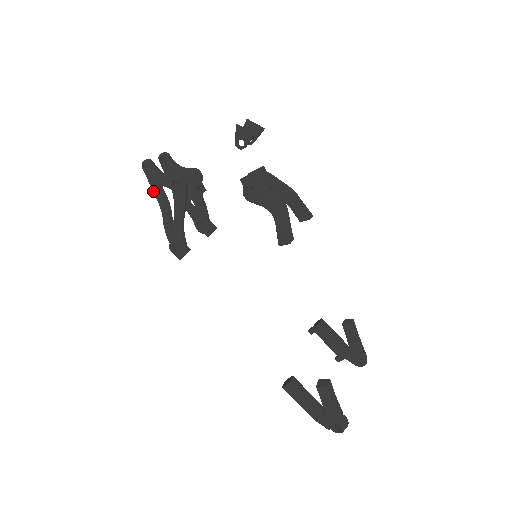
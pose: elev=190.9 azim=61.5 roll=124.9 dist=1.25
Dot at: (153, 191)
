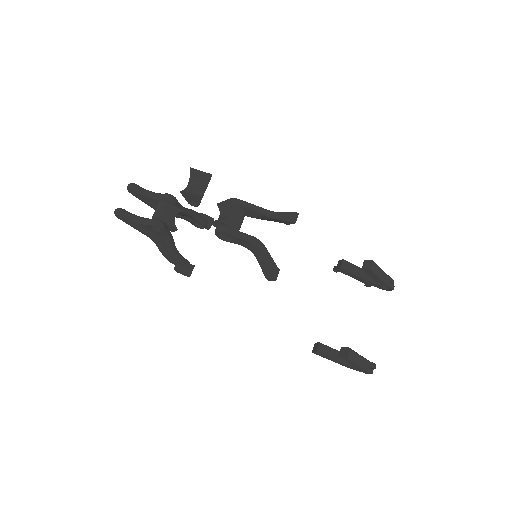
Dot at: occluded
